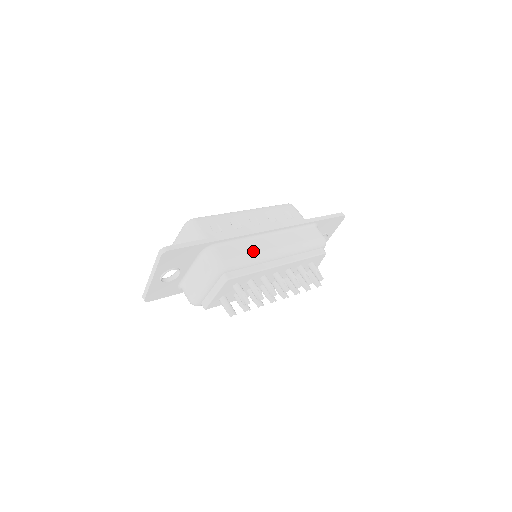
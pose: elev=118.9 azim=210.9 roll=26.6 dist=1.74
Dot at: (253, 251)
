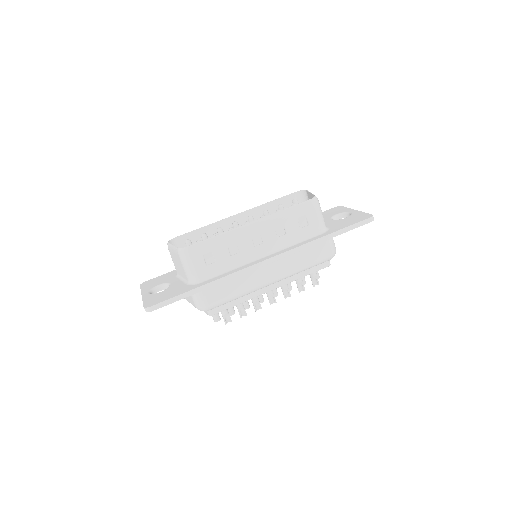
Dot at: (242, 289)
